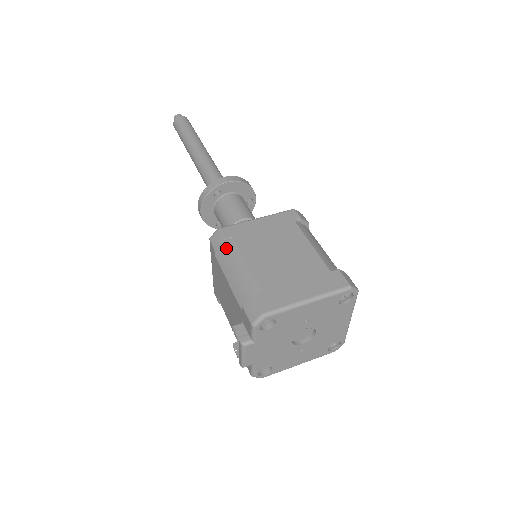
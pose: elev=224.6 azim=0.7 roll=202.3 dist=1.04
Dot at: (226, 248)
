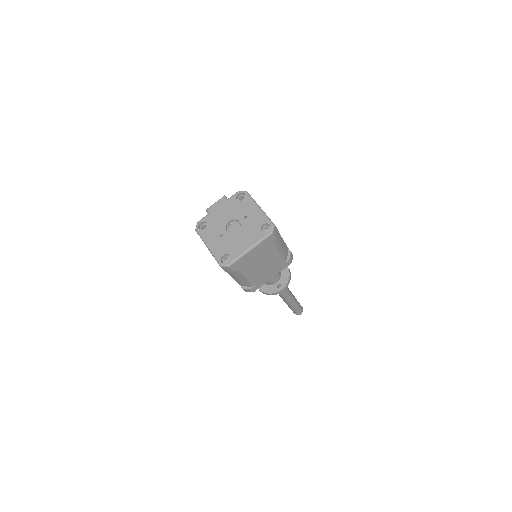
Dot at: occluded
